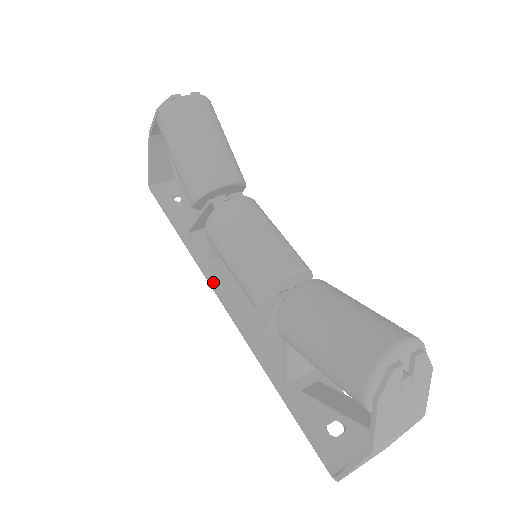
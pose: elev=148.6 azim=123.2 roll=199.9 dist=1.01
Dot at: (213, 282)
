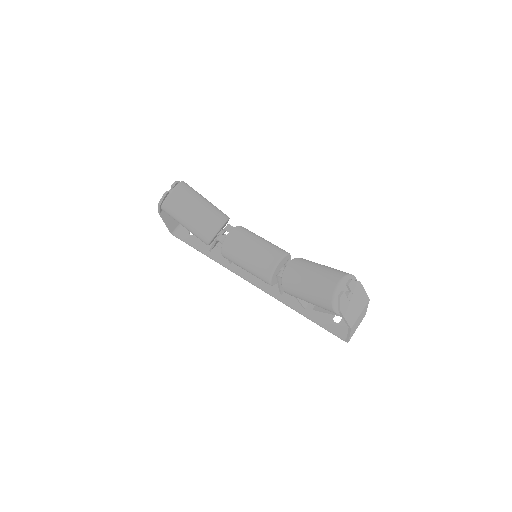
Dot at: (240, 274)
